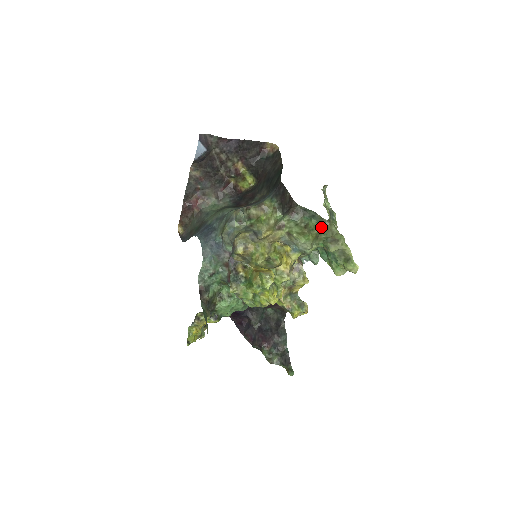
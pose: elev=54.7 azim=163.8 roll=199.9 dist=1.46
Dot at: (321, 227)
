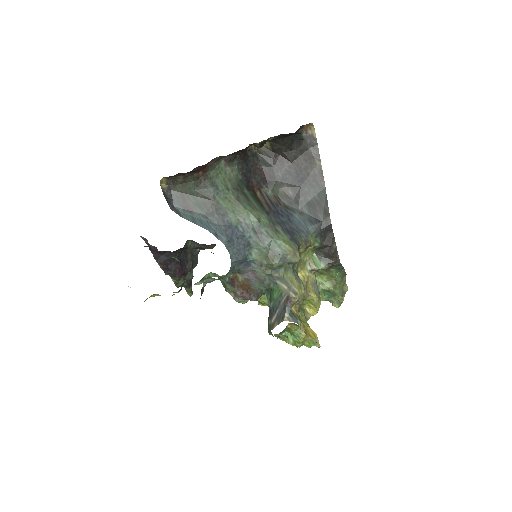
Dot at: (340, 278)
